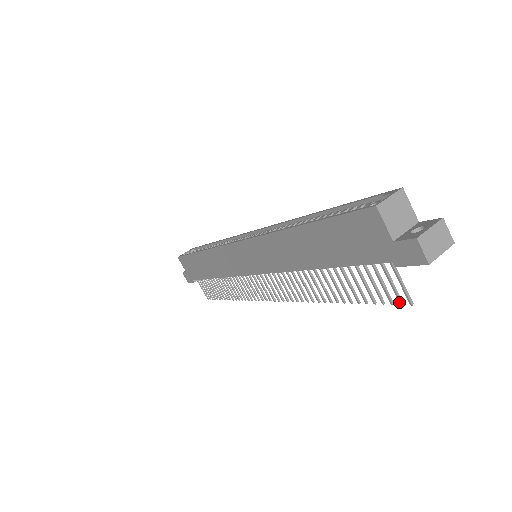
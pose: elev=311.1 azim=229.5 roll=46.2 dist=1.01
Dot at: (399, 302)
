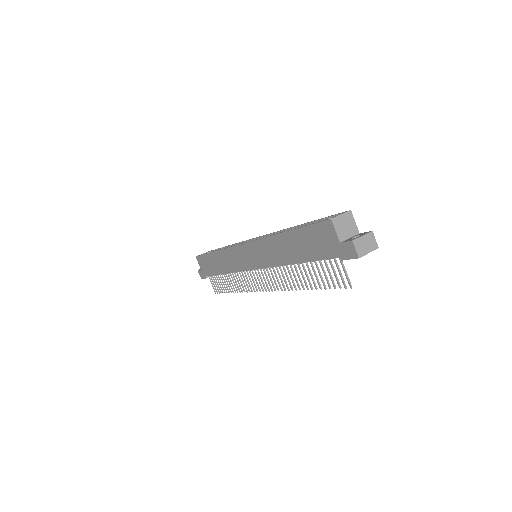
Dot at: (344, 286)
